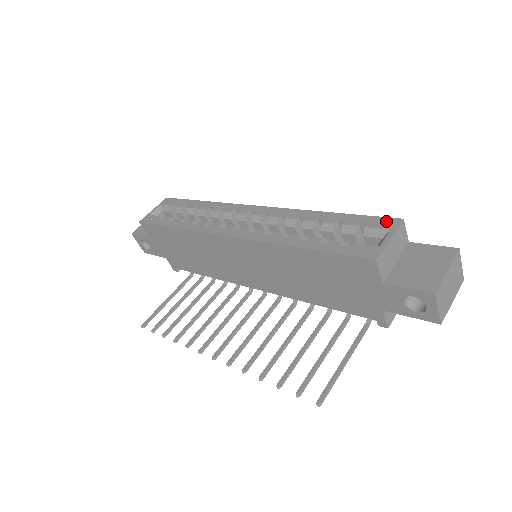
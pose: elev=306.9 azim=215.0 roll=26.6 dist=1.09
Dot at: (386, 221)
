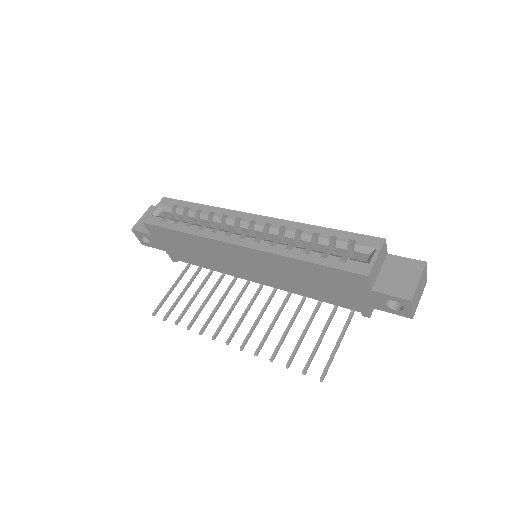
Dot at: (372, 240)
